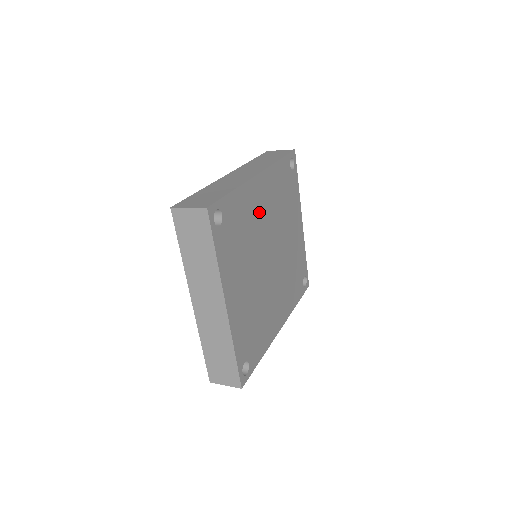
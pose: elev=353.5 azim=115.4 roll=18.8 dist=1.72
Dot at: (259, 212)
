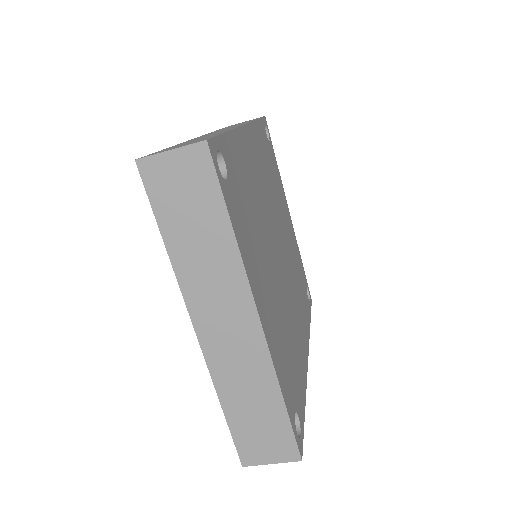
Dot at: (257, 181)
